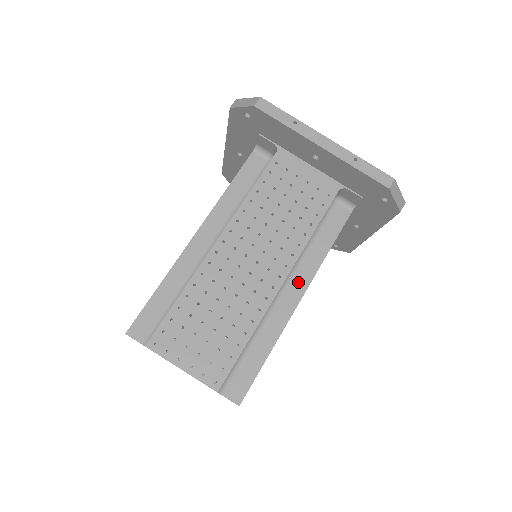
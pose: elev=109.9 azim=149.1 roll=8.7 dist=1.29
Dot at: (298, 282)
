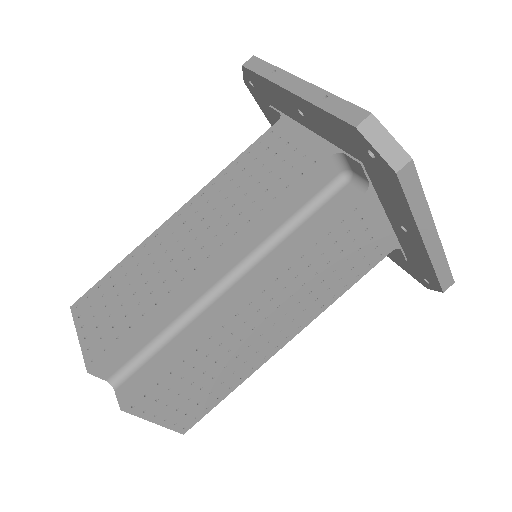
Dot at: (252, 278)
